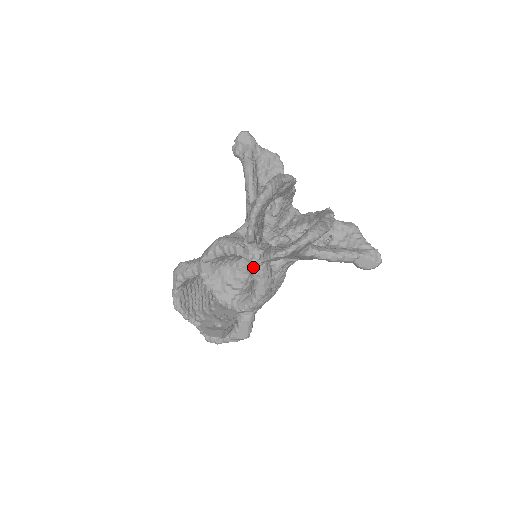
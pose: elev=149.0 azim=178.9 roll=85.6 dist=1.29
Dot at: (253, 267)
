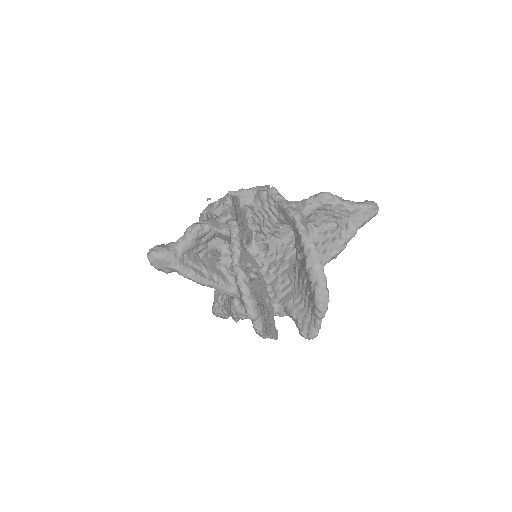
Dot at: (285, 315)
